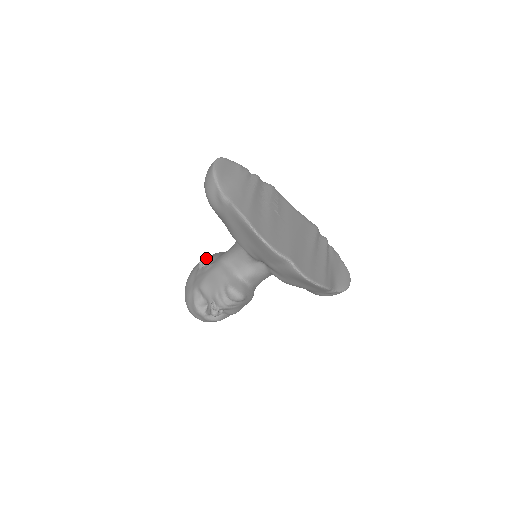
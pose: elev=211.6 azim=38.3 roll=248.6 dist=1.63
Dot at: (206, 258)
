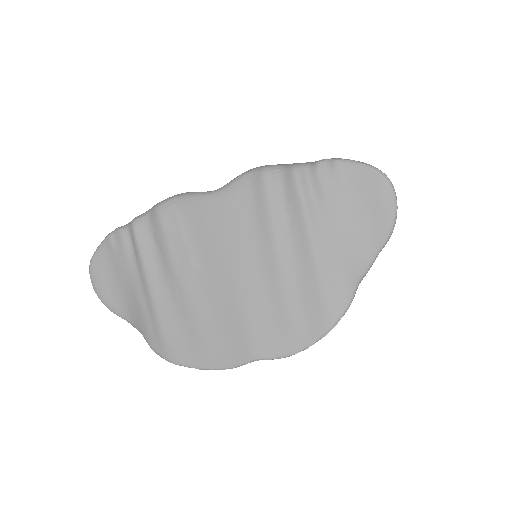
Dot at: occluded
